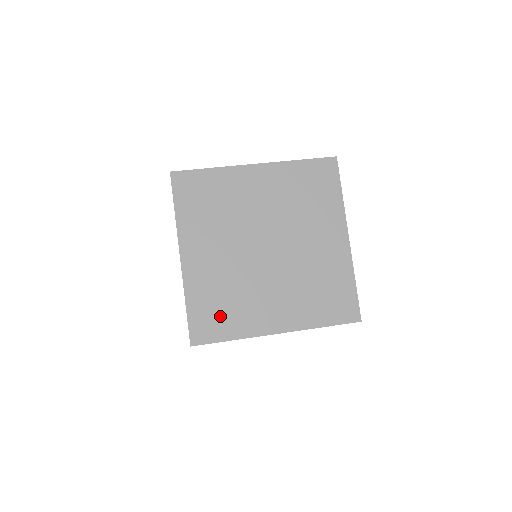
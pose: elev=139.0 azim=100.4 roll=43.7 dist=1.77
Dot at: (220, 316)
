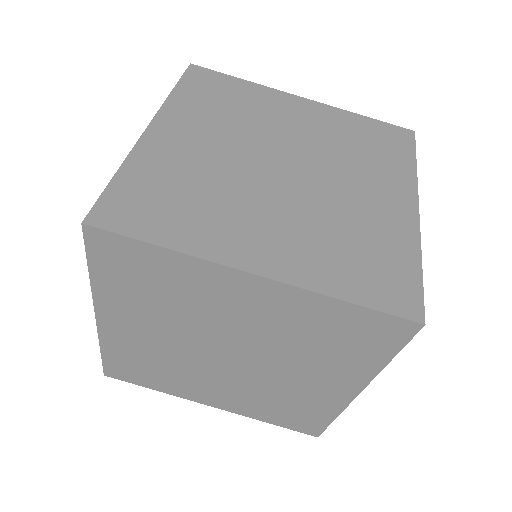
Dot at: (143, 373)
